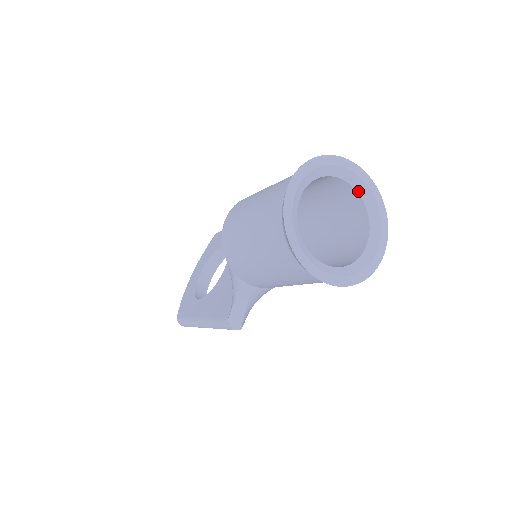
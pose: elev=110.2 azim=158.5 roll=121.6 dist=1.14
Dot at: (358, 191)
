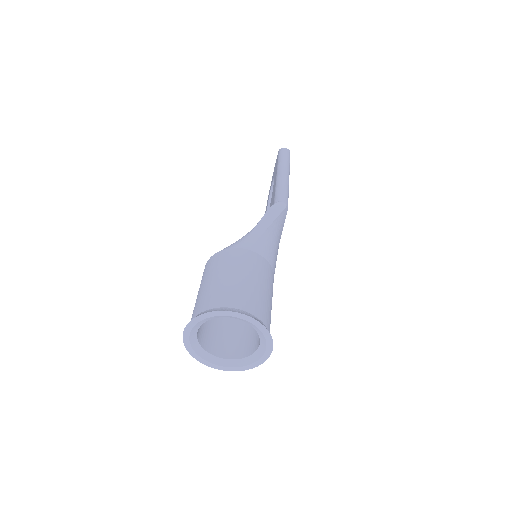
Dot at: (242, 320)
